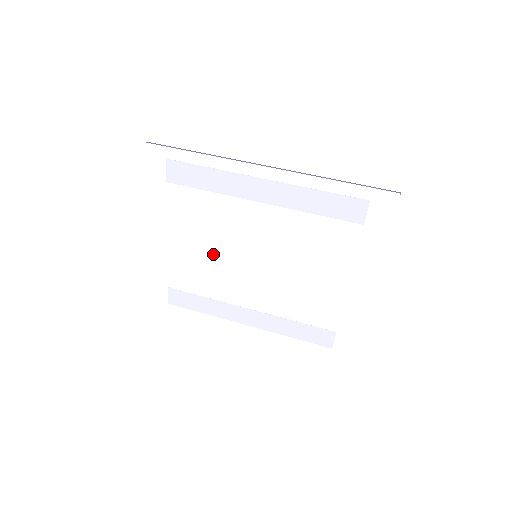
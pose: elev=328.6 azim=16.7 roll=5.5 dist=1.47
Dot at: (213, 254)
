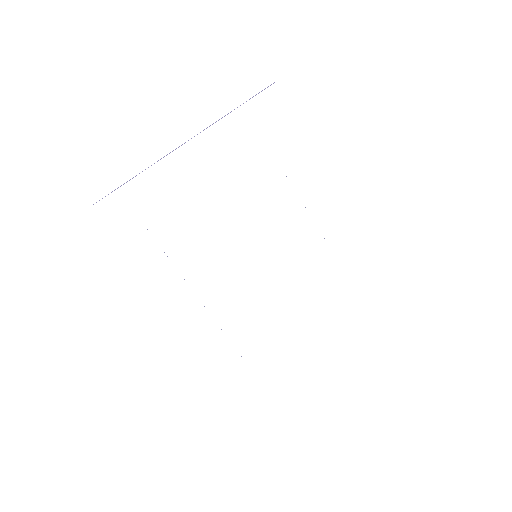
Dot at: (223, 222)
